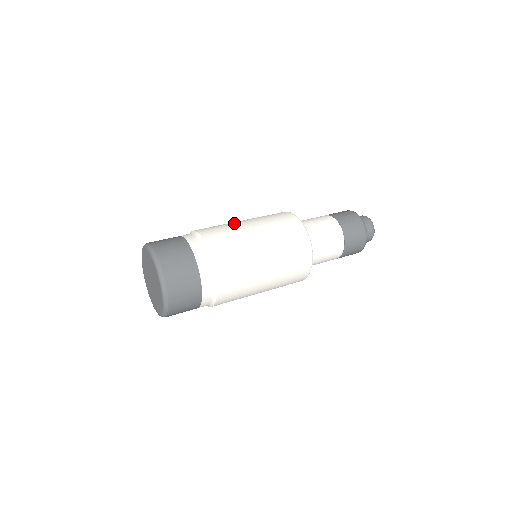
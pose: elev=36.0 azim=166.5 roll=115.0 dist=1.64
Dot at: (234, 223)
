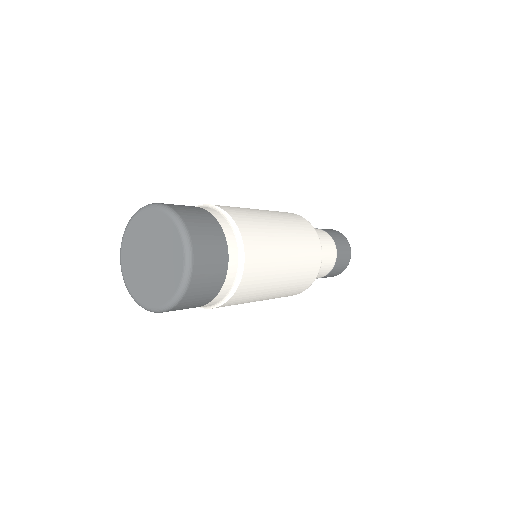
Dot at: occluded
